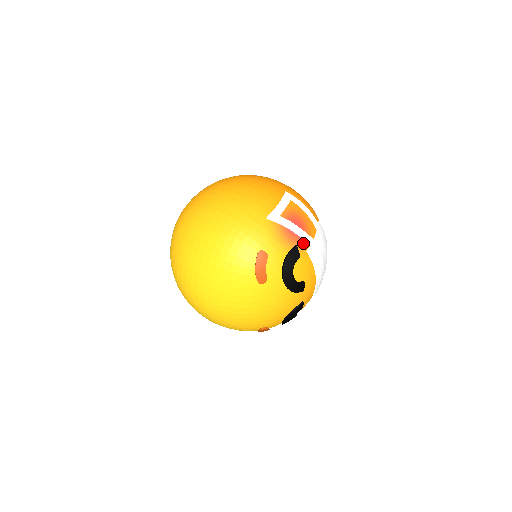
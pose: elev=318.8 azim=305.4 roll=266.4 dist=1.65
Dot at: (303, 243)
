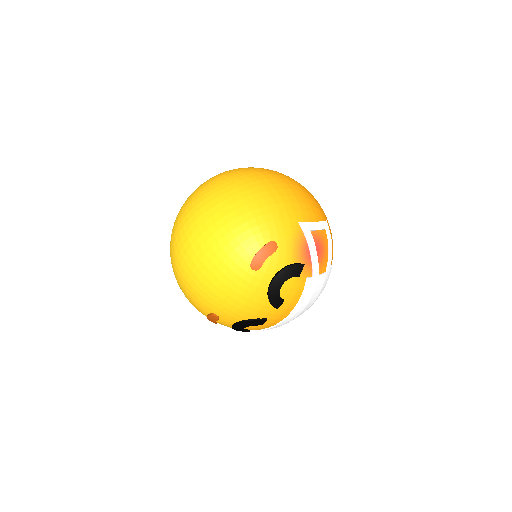
Dot at: (310, 268)
